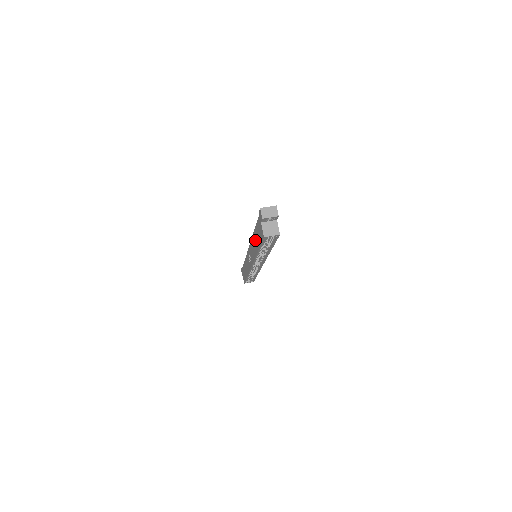
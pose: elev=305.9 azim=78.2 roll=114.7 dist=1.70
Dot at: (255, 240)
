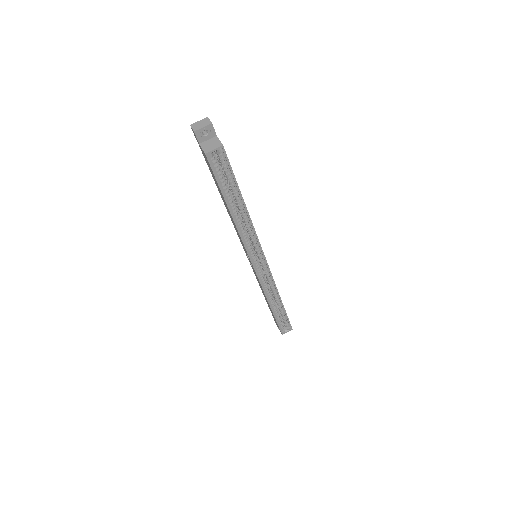
Dot at: occluded
